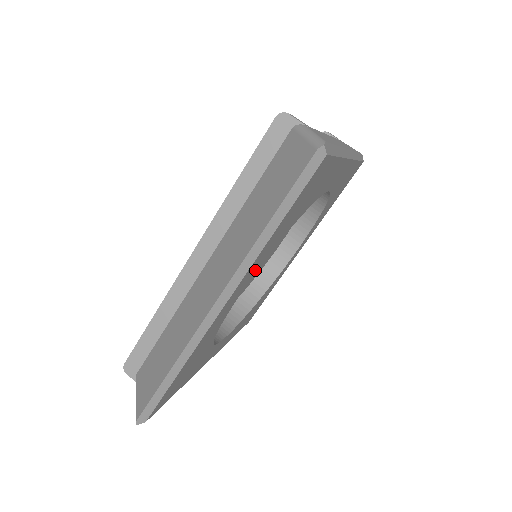
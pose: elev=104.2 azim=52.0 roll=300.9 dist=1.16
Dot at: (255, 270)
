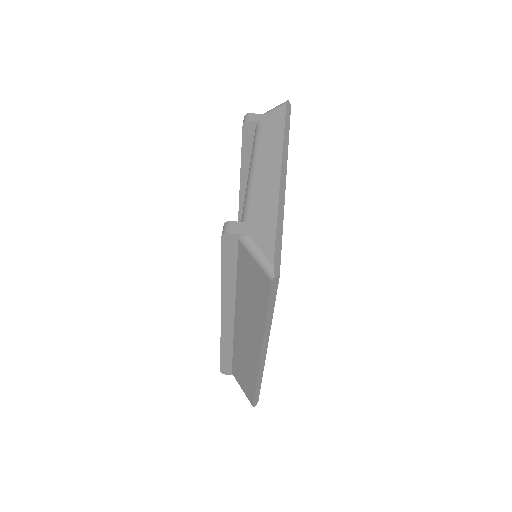
Dot at: occluded
